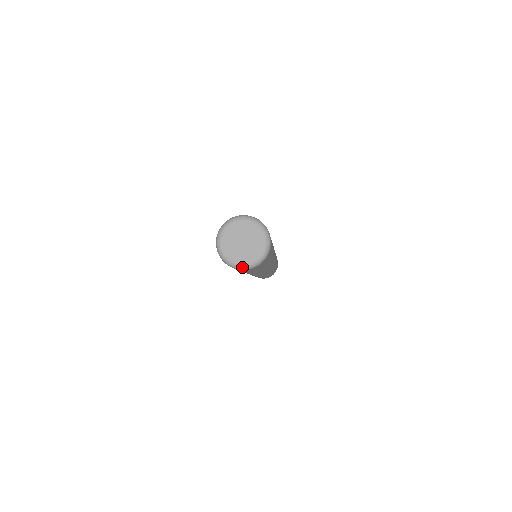
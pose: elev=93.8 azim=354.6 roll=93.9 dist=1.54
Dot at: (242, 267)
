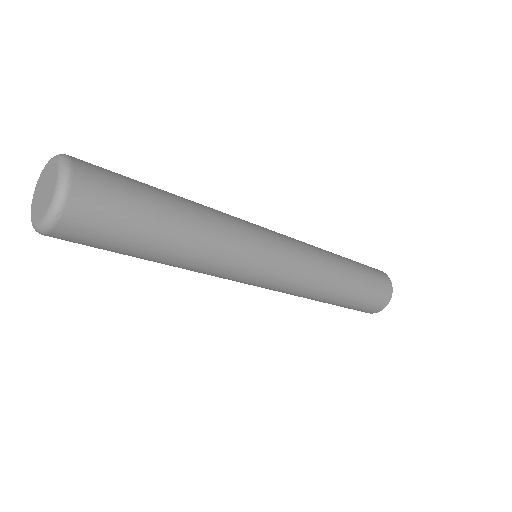
Dot at: (39, 229)
